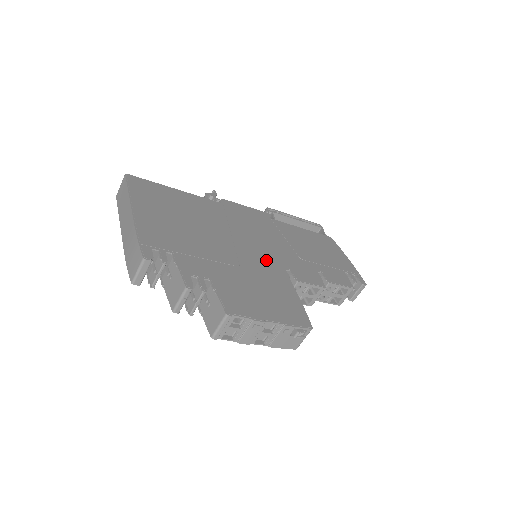
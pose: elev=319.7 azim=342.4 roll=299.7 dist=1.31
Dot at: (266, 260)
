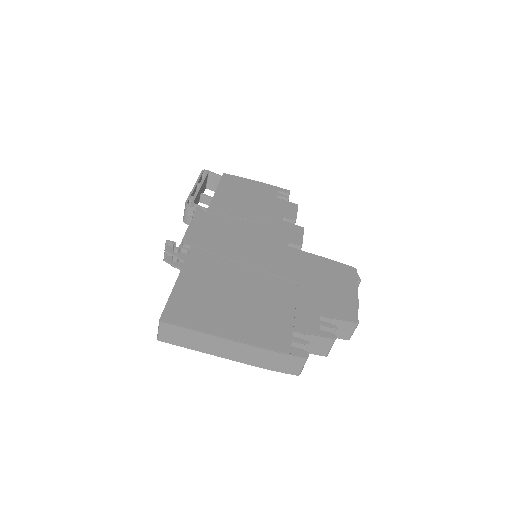
Dot at: (280, 256)
